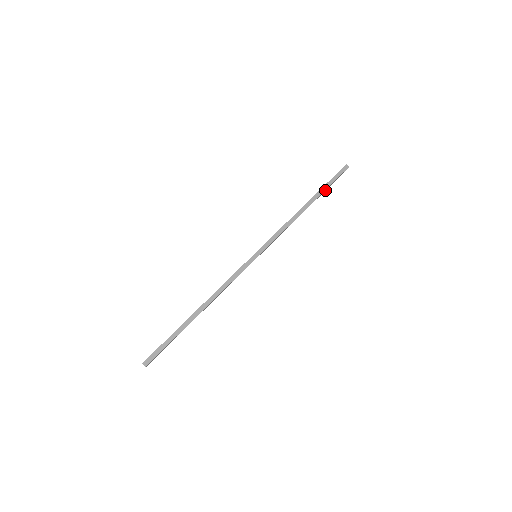
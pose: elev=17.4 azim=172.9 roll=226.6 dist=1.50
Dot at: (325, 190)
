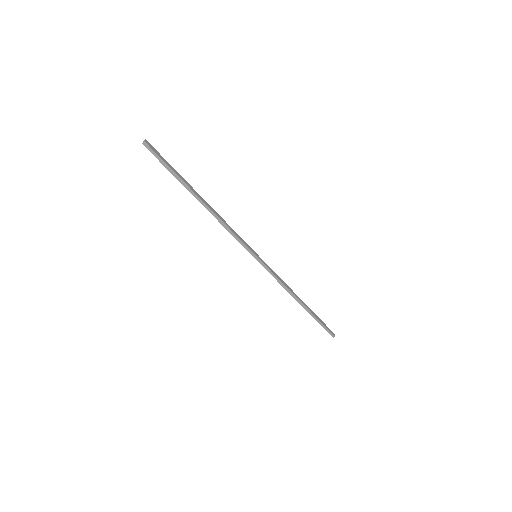
Dot at: (315, 318)
